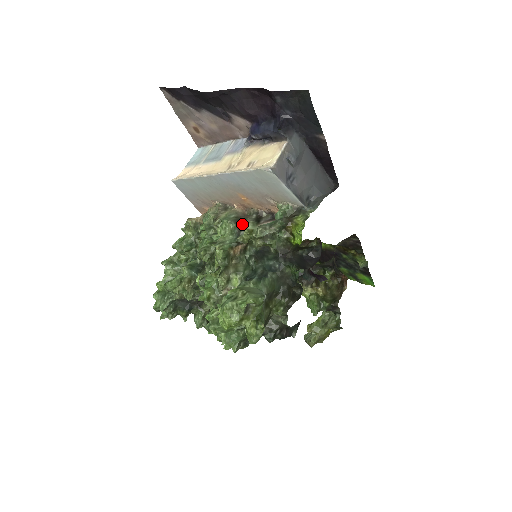
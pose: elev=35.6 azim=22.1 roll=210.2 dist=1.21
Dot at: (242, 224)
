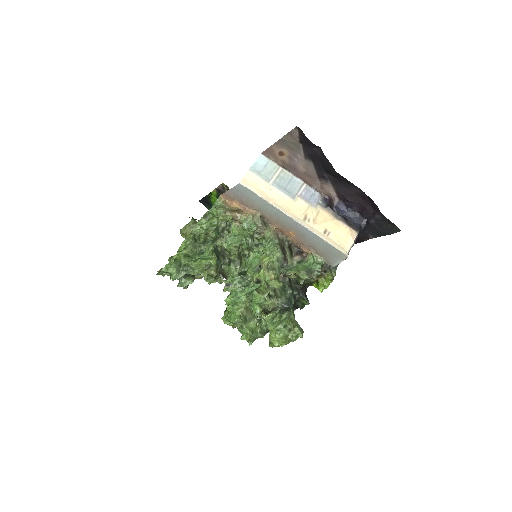
Dot at: (286, 255)
